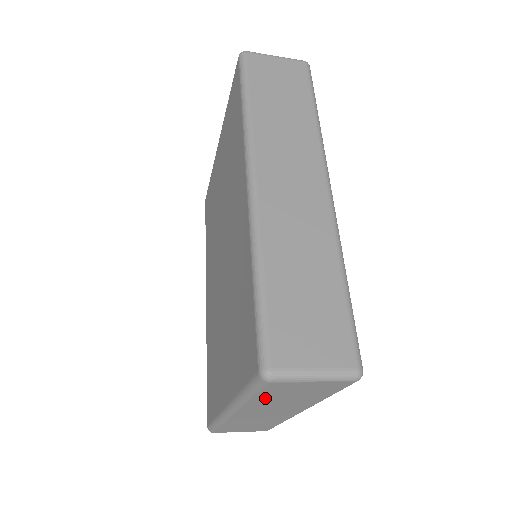
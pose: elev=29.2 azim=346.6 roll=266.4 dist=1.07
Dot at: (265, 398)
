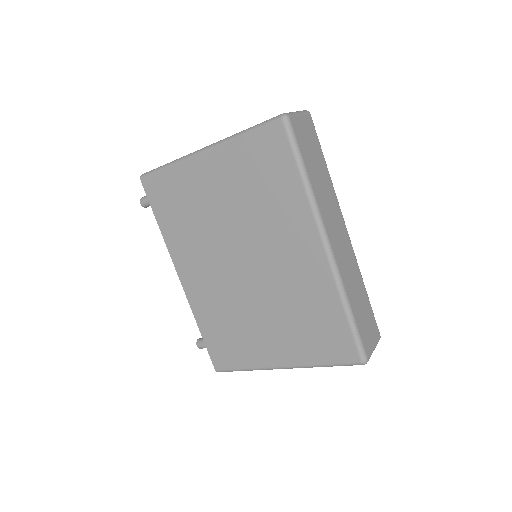
Dot at: occluded
